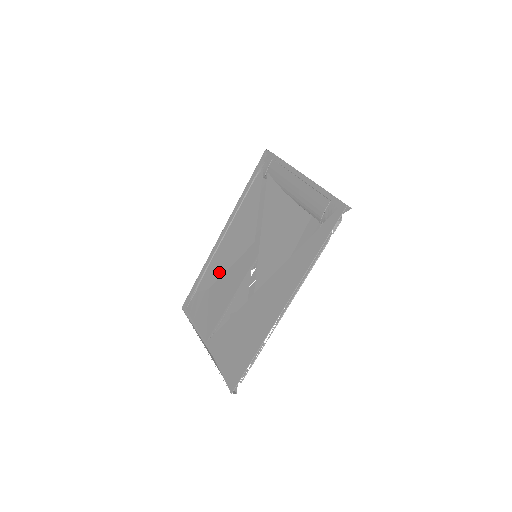
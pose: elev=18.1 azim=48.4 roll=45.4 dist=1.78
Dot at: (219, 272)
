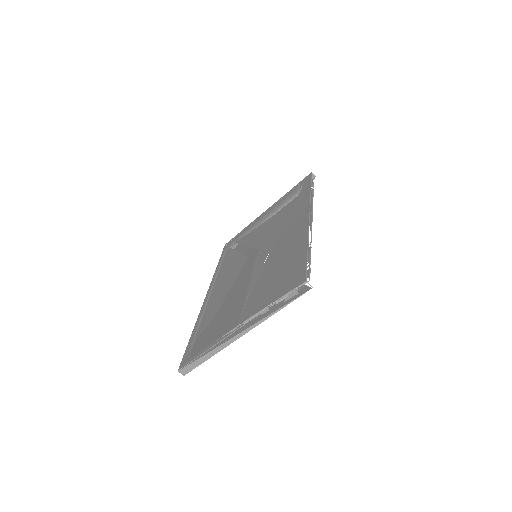
Dot at: (219, 302)
